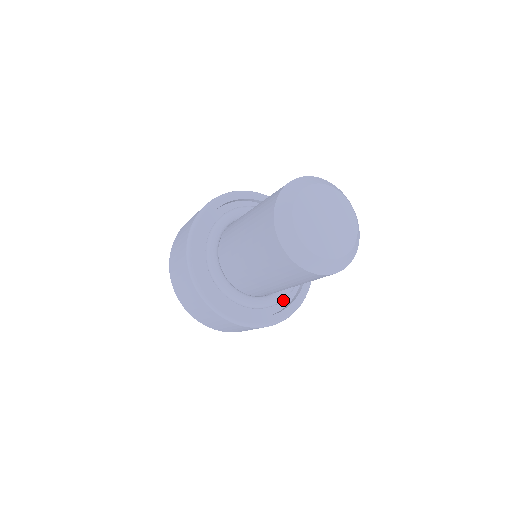
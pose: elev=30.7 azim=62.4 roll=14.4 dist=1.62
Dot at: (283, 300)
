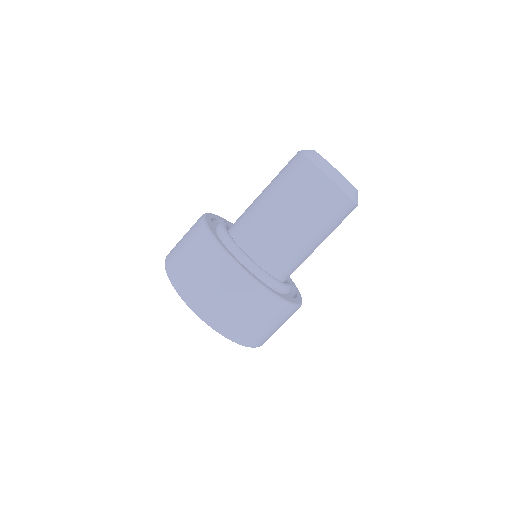
Dot at: occluded
